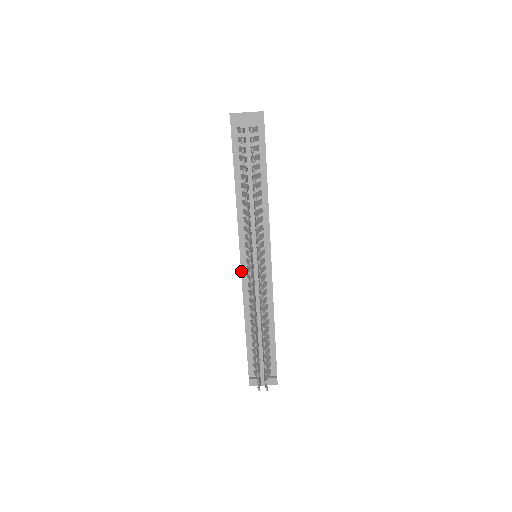
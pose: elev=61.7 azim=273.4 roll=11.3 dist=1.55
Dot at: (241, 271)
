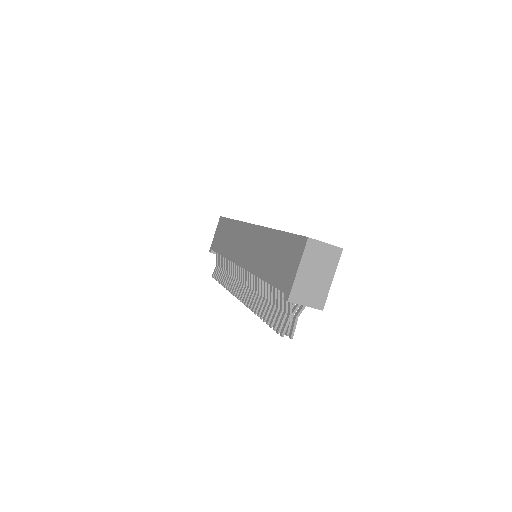
Dot at: (236, 264)
